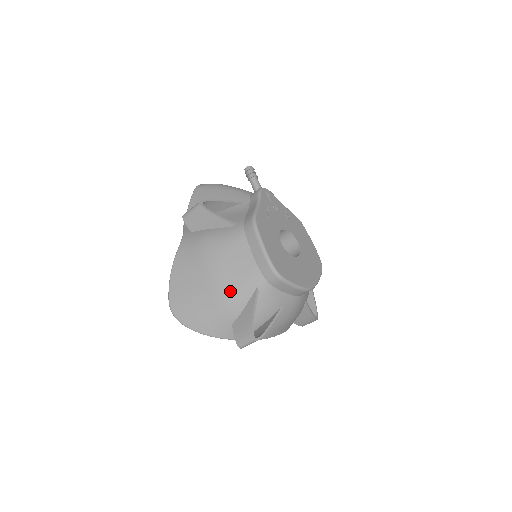
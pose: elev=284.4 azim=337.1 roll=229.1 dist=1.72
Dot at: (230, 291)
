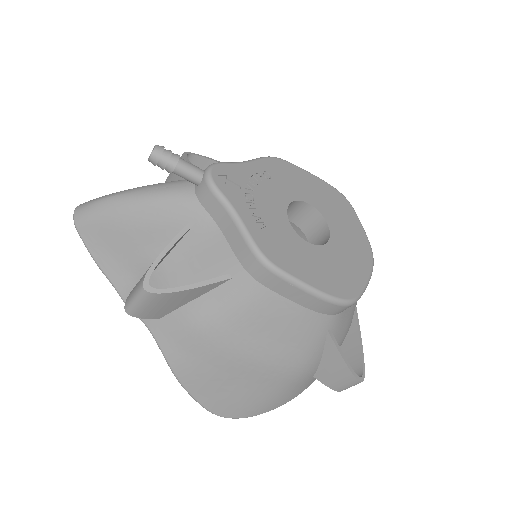
Dot at: (293, 359)
